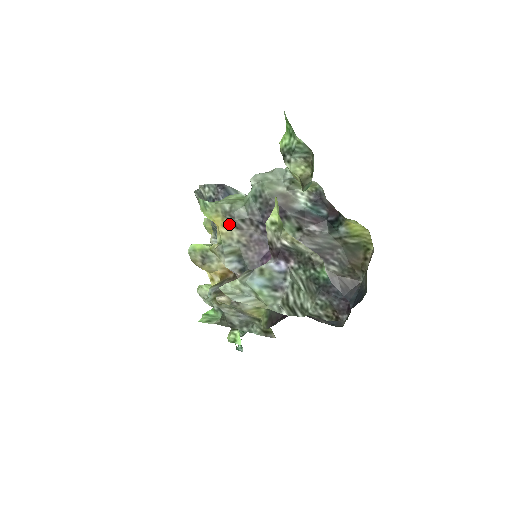
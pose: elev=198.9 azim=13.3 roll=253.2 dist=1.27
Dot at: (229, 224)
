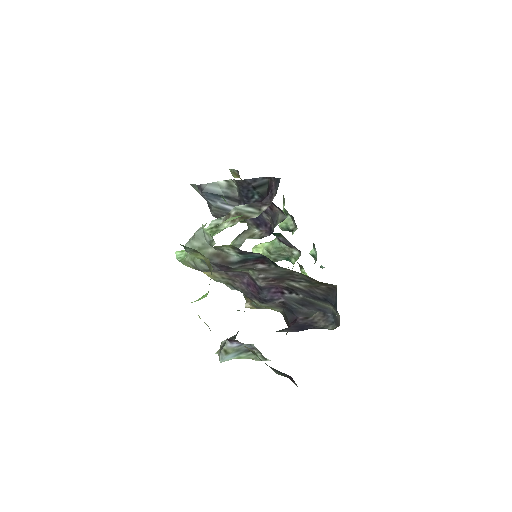
Dot at: occluded
